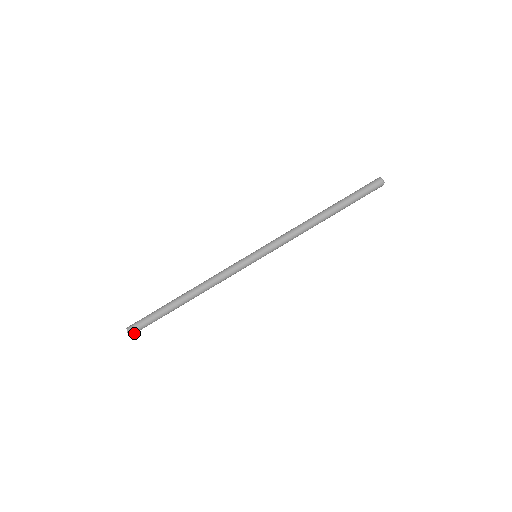
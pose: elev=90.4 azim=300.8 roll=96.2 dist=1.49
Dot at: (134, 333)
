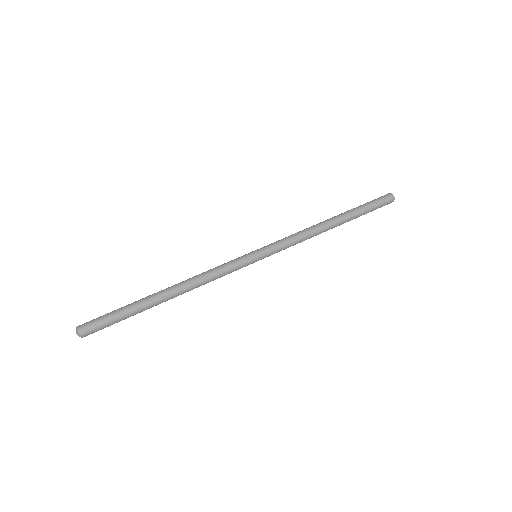
Dot at: (83, 328)
